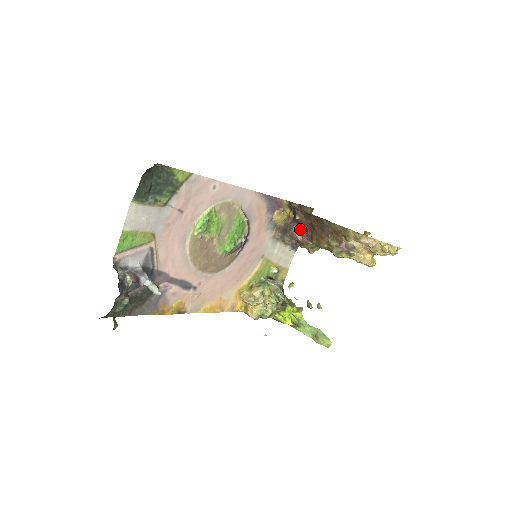
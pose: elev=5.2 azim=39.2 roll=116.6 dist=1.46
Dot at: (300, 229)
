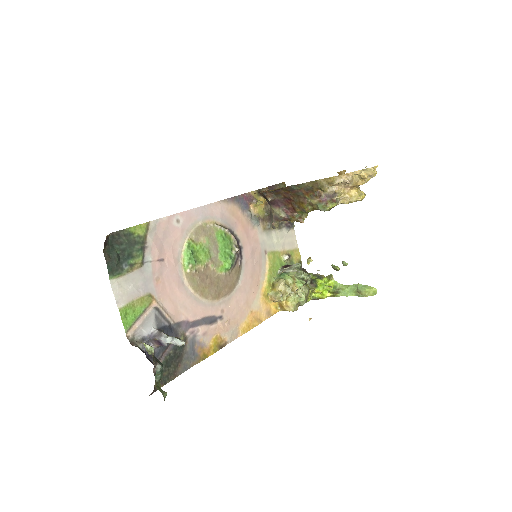
Dot at: (279, 208)
